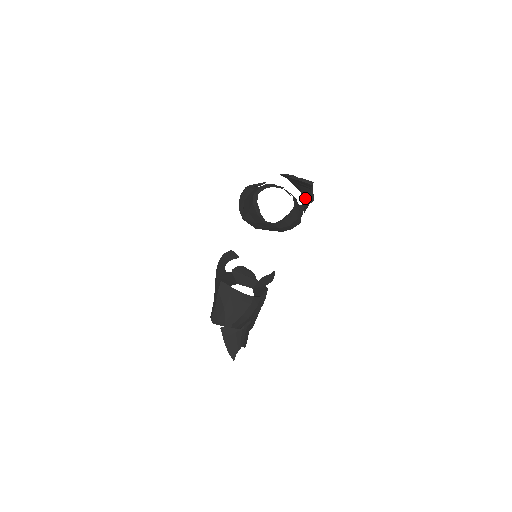
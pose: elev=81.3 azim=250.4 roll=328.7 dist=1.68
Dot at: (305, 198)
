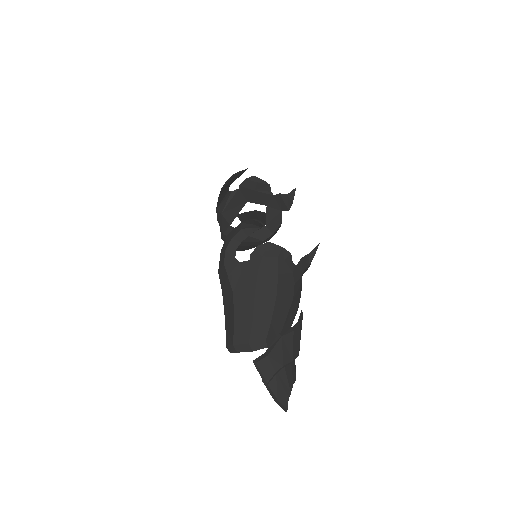
Dot at: occluded
